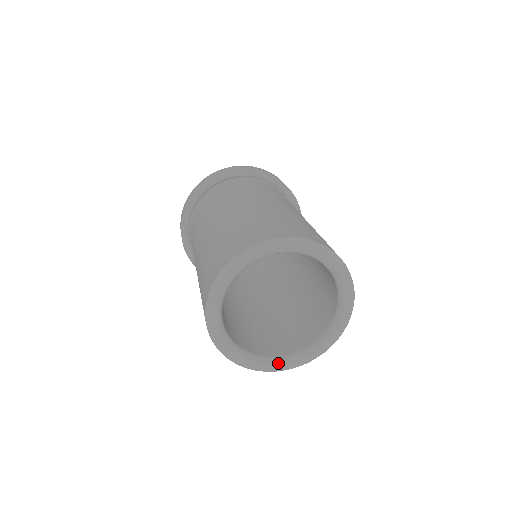
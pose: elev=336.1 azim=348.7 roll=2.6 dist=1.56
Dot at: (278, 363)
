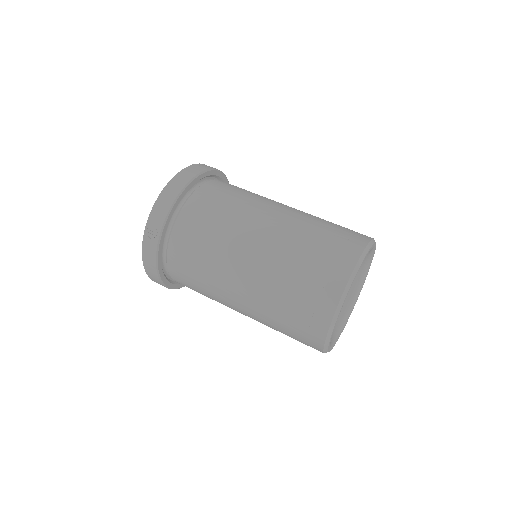
Dot at: (360, 288)
